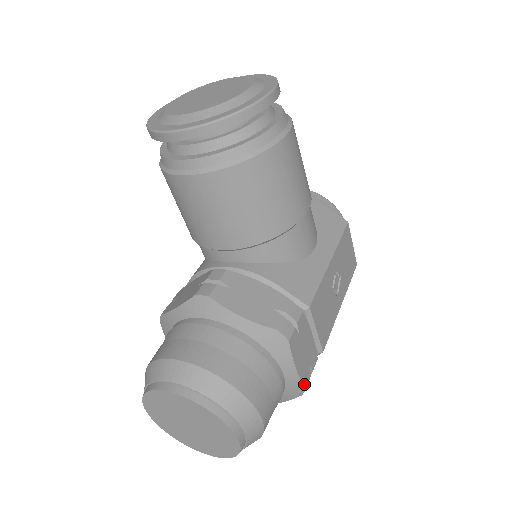
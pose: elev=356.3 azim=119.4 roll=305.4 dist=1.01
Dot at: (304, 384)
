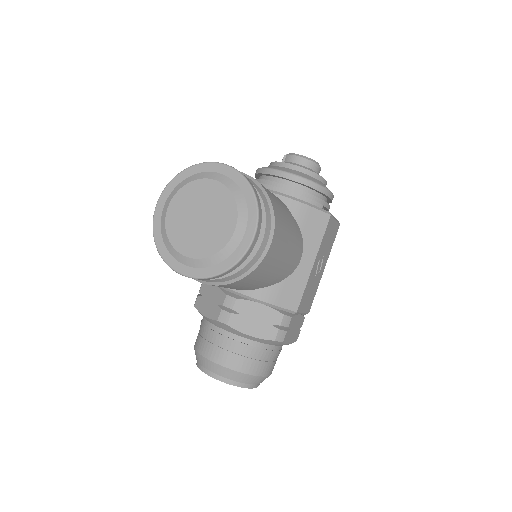
Dot at: (295, 341)
